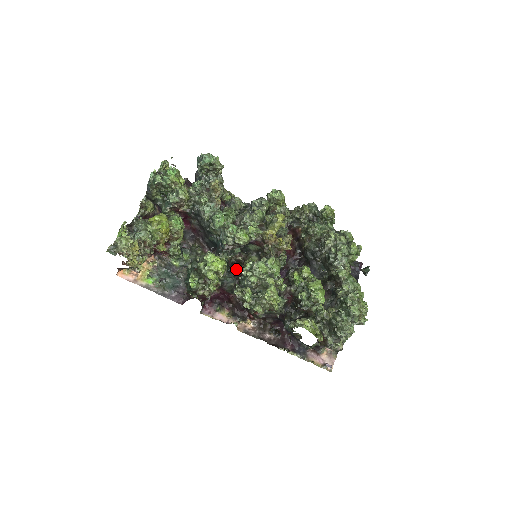
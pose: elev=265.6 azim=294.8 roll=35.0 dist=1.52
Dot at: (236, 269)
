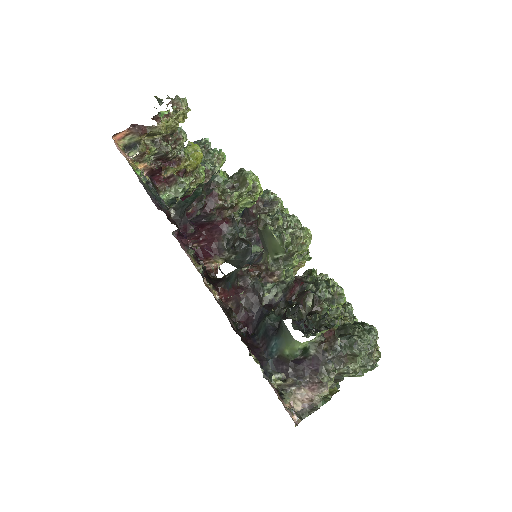
Dot at: occluded
